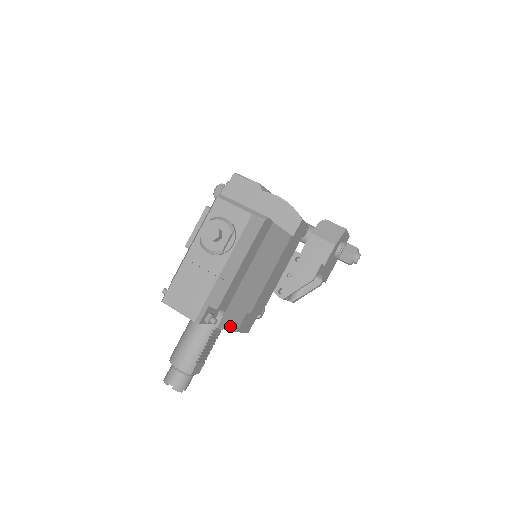
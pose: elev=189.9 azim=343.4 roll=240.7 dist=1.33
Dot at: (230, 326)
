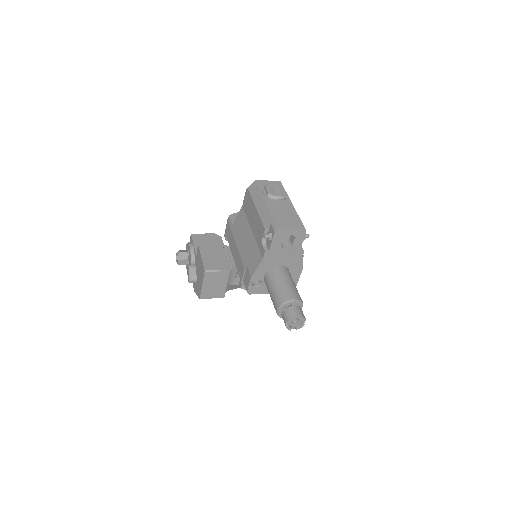
Dot at: (302, 259)
